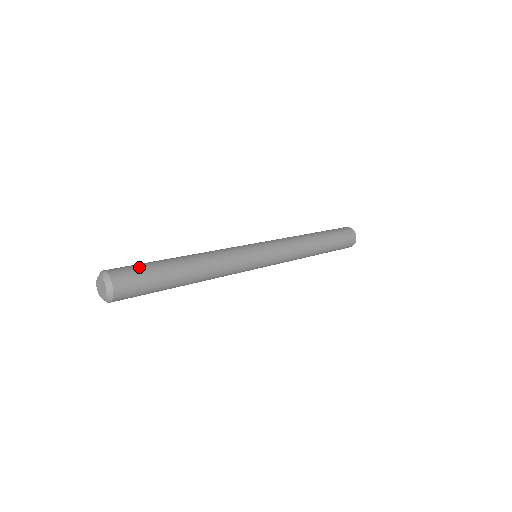
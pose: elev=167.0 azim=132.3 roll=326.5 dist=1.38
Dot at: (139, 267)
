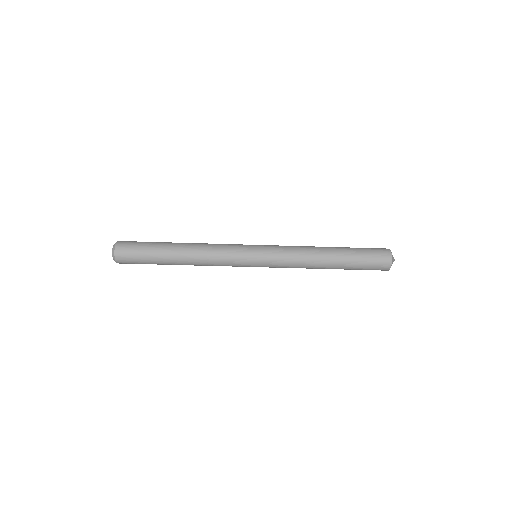
Dot at: occluded
